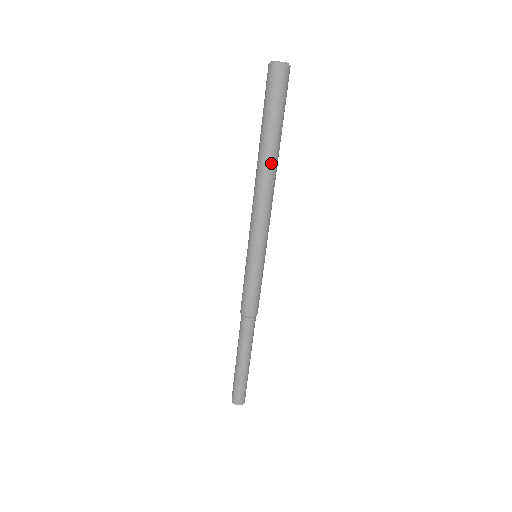
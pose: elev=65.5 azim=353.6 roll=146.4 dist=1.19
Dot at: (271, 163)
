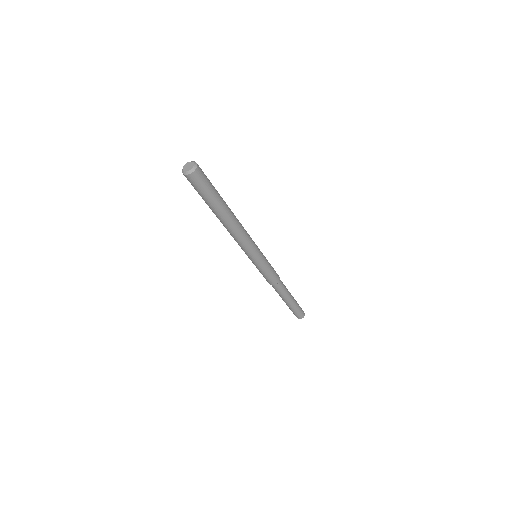
Dot at: (230, 214)
